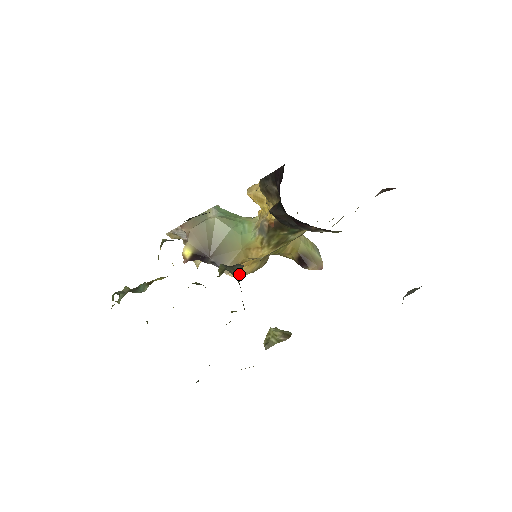
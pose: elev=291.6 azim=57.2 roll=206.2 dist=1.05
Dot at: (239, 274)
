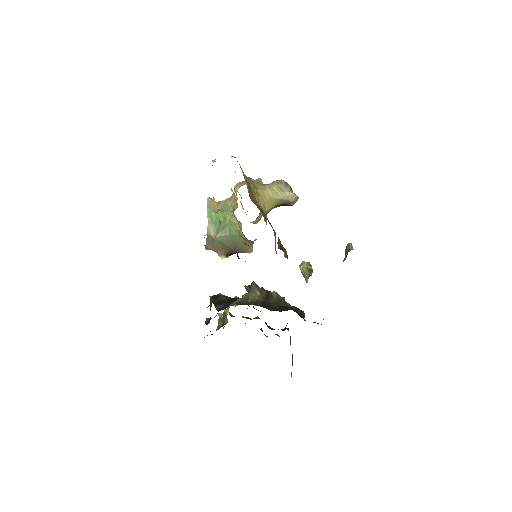
Dot at: (257, 290)
